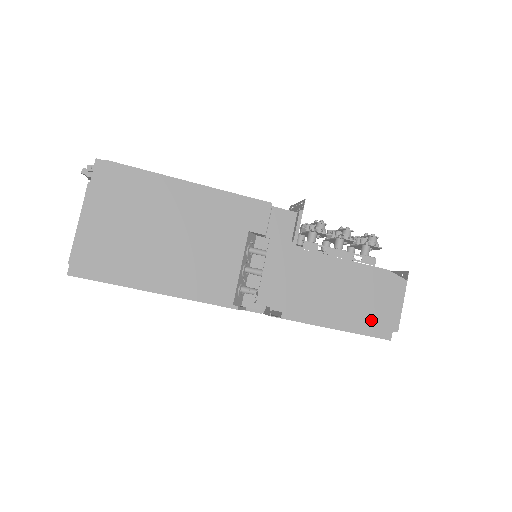
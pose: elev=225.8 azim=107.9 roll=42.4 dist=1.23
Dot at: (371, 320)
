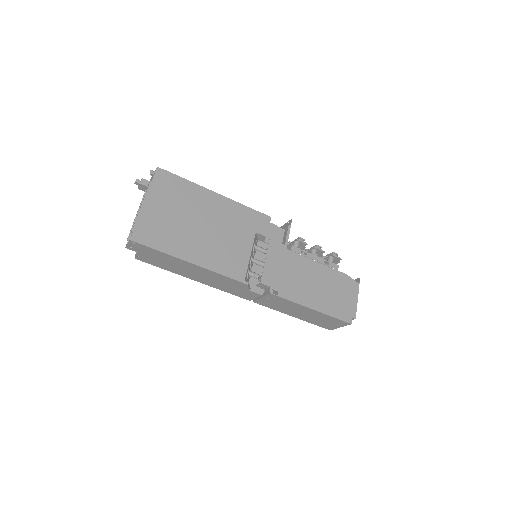
Dot at: (338, 307)
